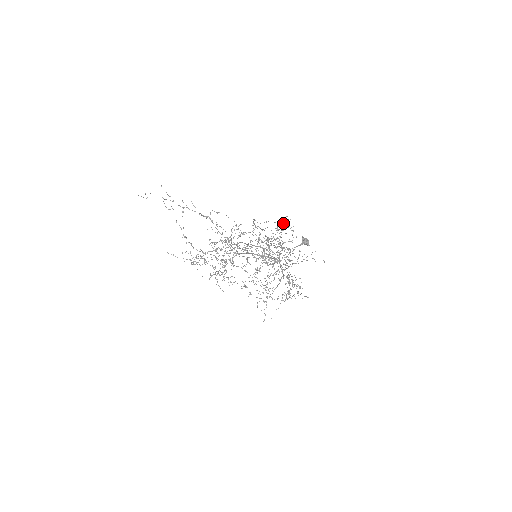
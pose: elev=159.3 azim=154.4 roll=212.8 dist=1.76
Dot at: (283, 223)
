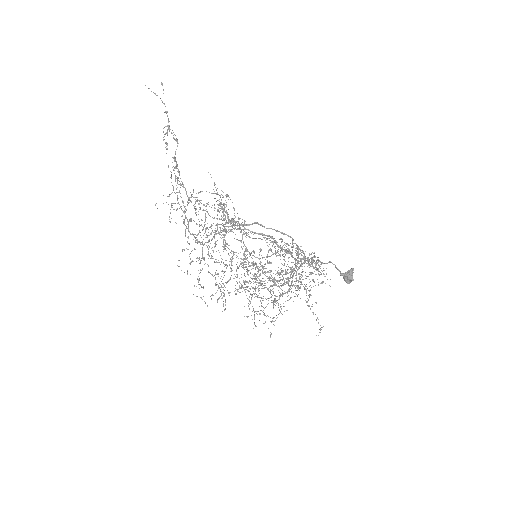
Dot at: occluded
